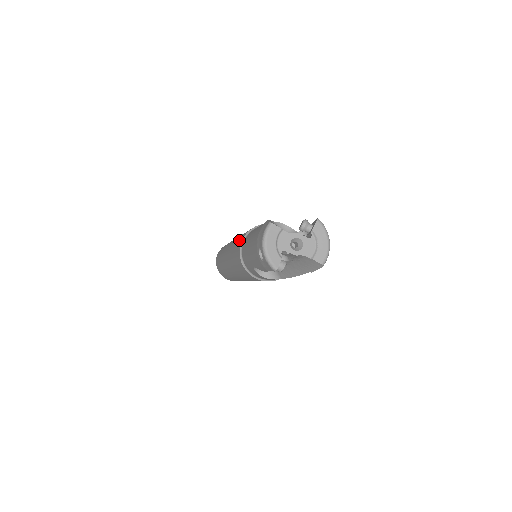
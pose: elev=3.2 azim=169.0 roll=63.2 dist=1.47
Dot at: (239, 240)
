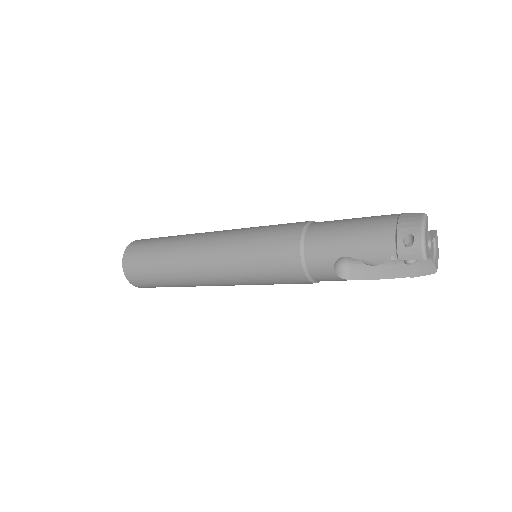
Dot at: (282, 228)
